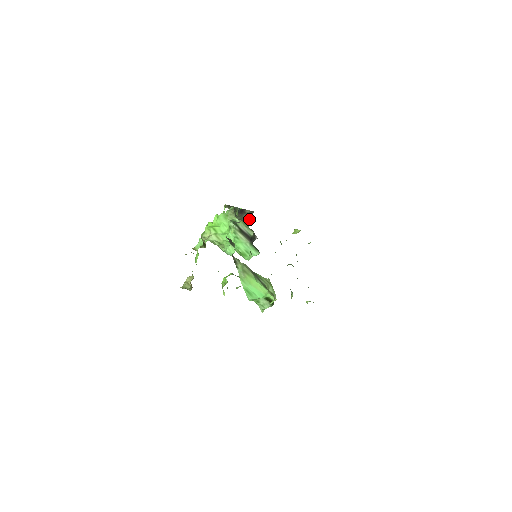
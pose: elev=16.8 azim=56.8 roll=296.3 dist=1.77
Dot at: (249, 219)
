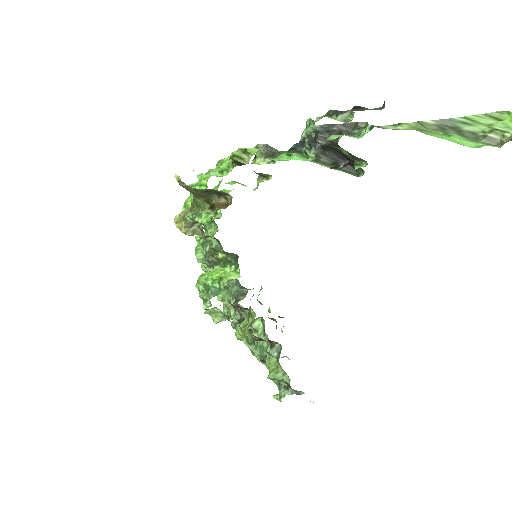
Dot at: (378, 109)
